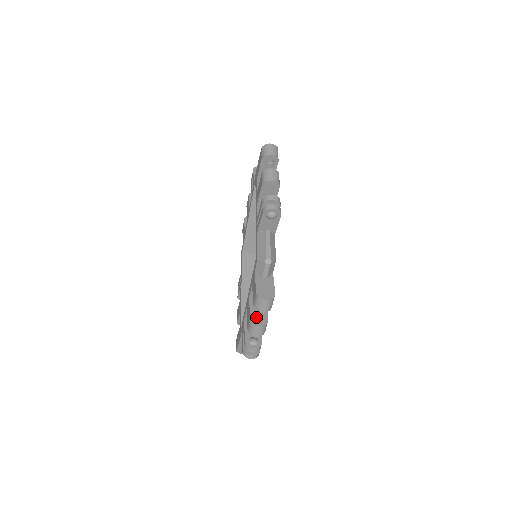
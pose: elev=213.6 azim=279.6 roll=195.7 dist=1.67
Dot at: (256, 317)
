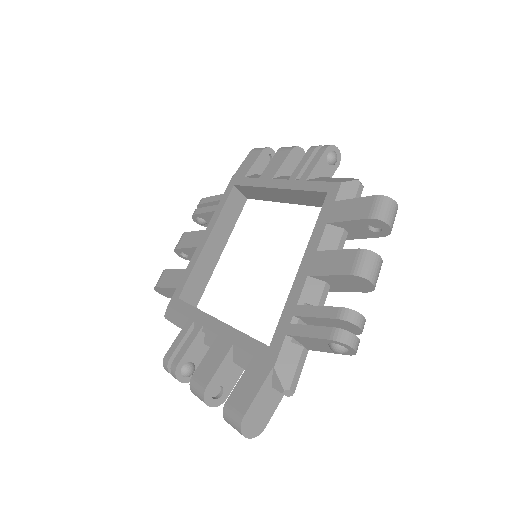
Dot at: occluded
